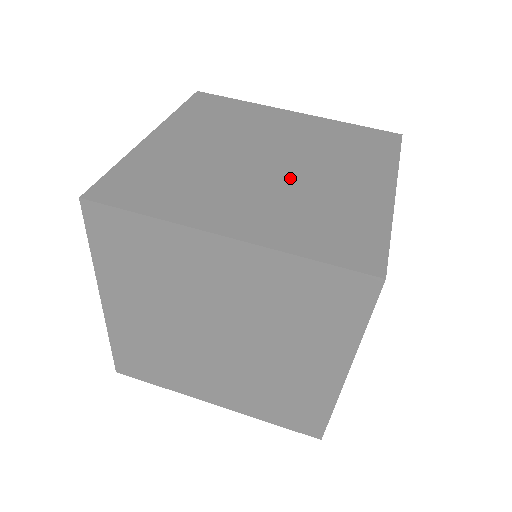
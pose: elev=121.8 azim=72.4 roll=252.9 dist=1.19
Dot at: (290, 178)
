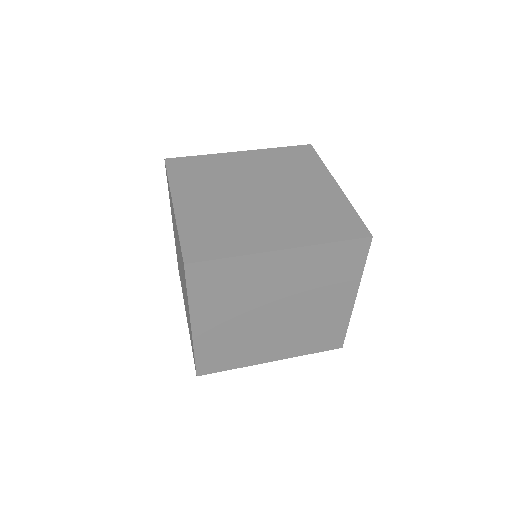
Dot at: (249, 207)
